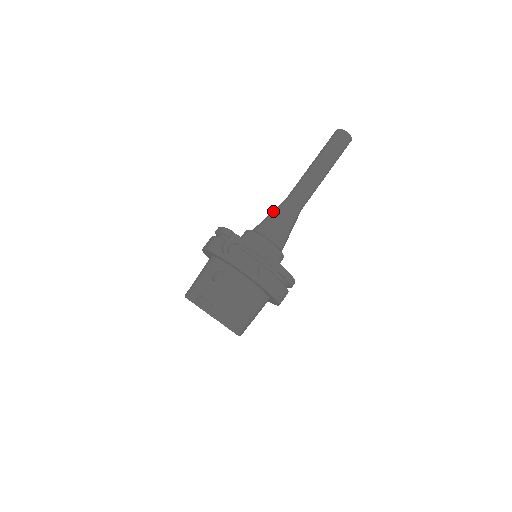
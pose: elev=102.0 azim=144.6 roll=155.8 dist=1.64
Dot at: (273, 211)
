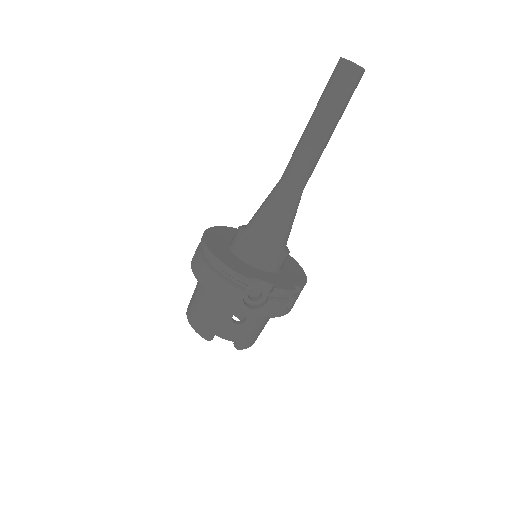
Dot at: (274, 209)
